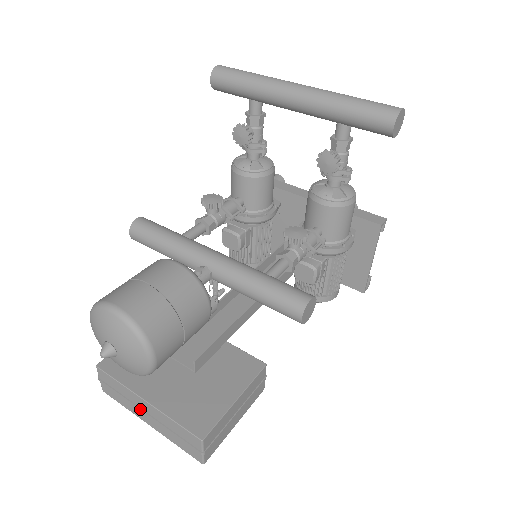
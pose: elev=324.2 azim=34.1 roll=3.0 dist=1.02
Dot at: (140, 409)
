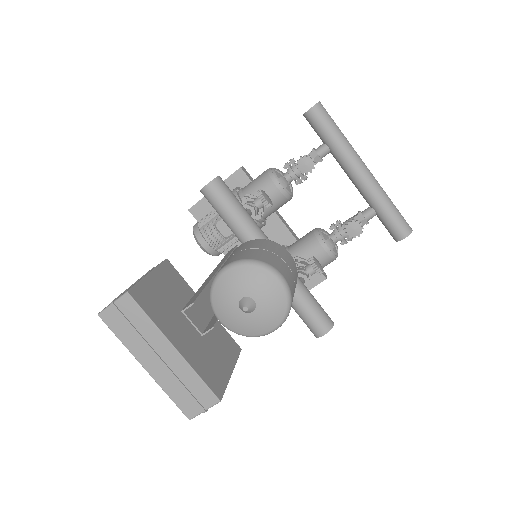
Dot at: (154, 352)
